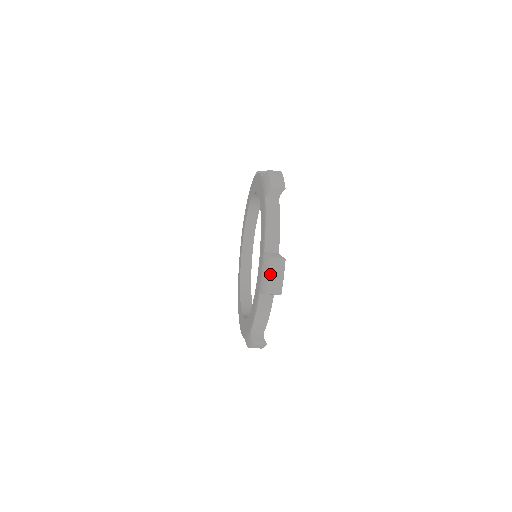
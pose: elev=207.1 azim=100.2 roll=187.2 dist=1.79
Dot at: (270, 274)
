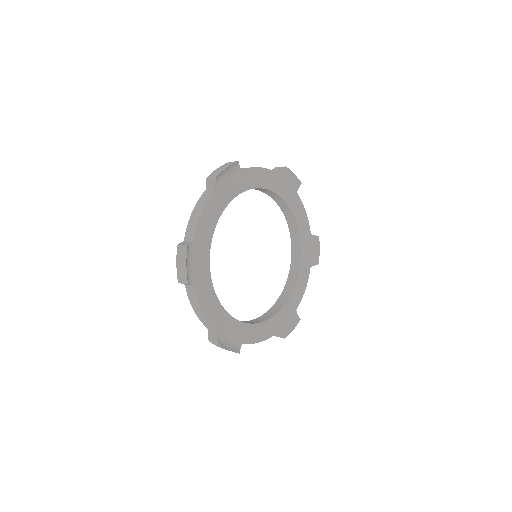
Dot at: (177, 262)
